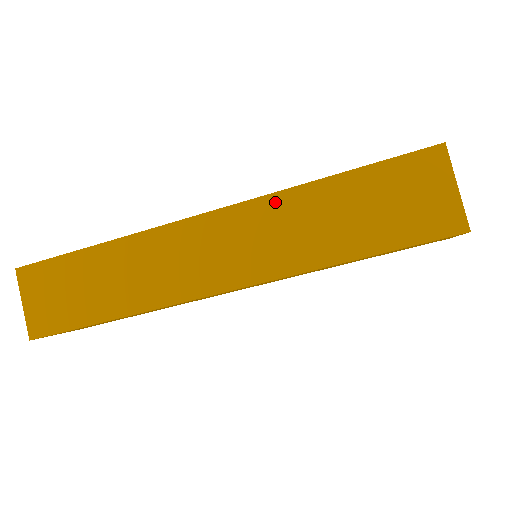
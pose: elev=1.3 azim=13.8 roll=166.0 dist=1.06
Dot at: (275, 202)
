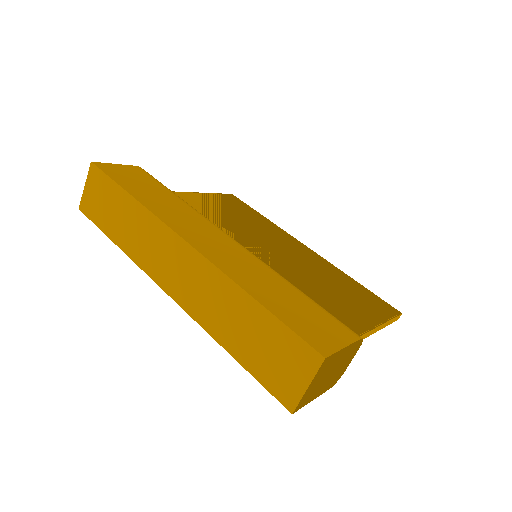
Dot at: (220, 278)
